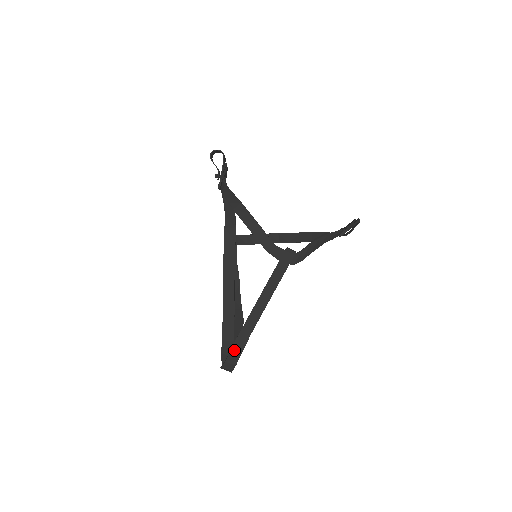
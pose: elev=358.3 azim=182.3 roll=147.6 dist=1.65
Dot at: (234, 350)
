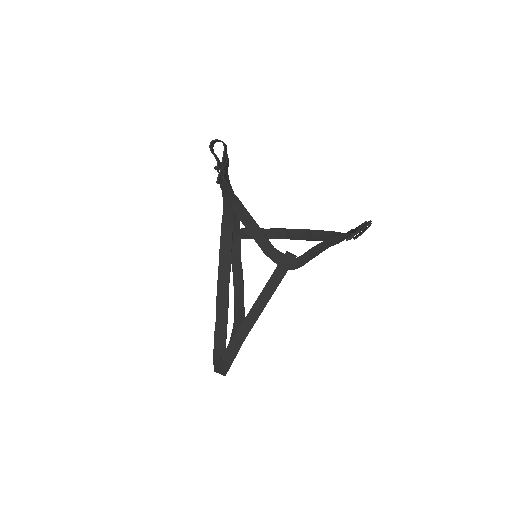
Dot at: (226, 356)
